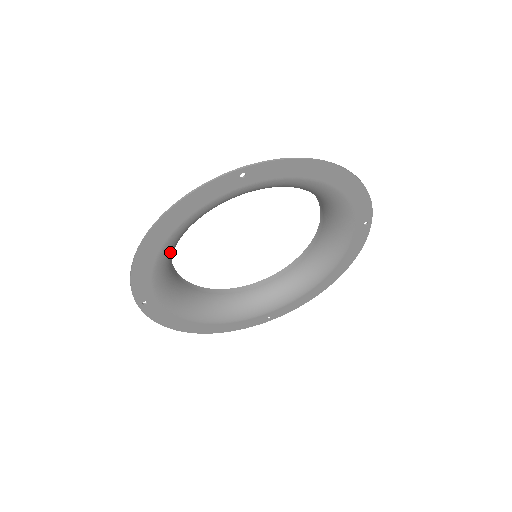
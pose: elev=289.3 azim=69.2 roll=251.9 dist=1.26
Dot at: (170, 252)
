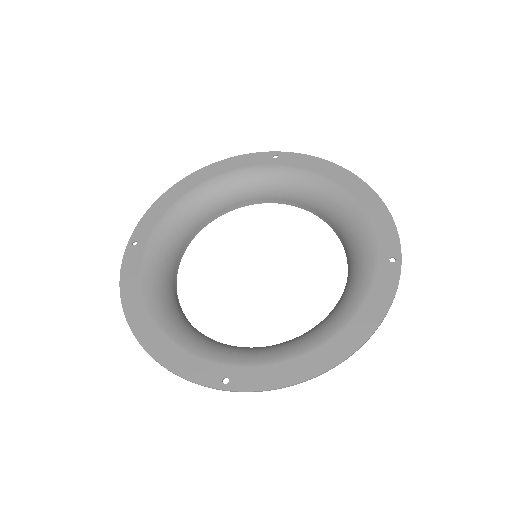
Dot at: (191, 207)
